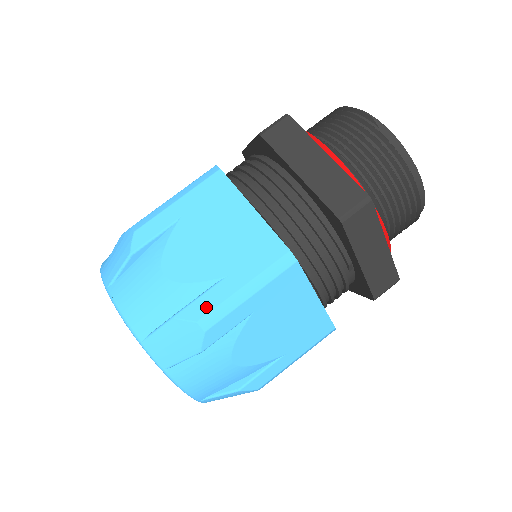
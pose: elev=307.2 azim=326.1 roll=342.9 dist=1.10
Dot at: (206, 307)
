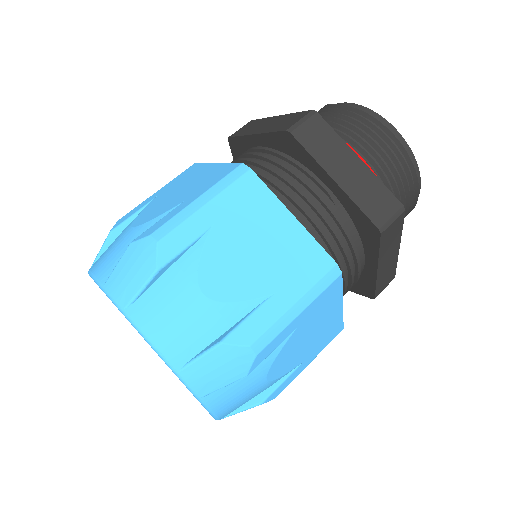
Dot at: (161, 224)
